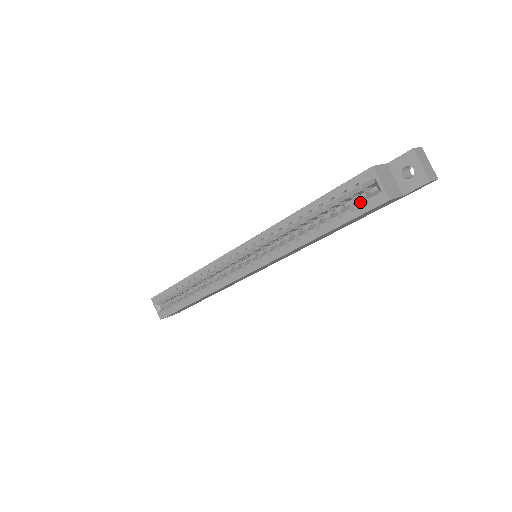
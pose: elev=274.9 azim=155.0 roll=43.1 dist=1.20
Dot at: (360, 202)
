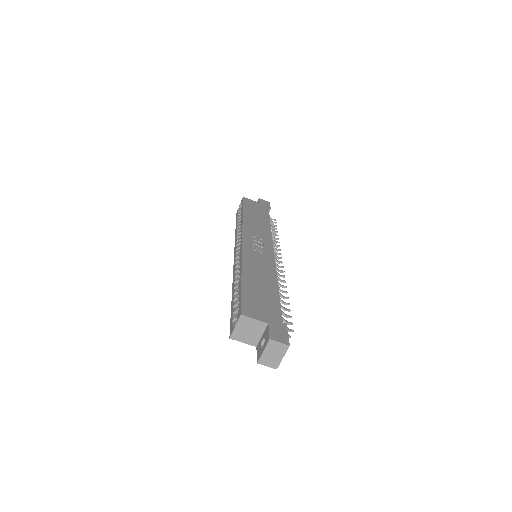
Dot at: (234, 317)
